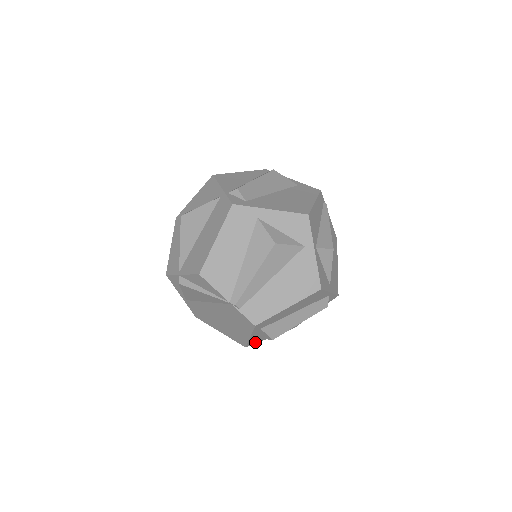
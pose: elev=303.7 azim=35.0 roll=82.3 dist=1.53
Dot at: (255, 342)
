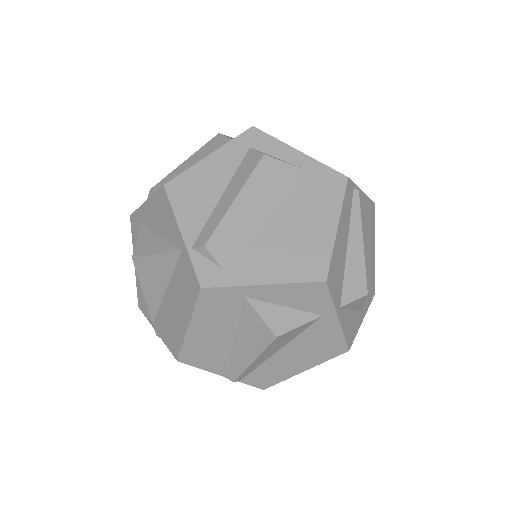
Dot at: occluded
